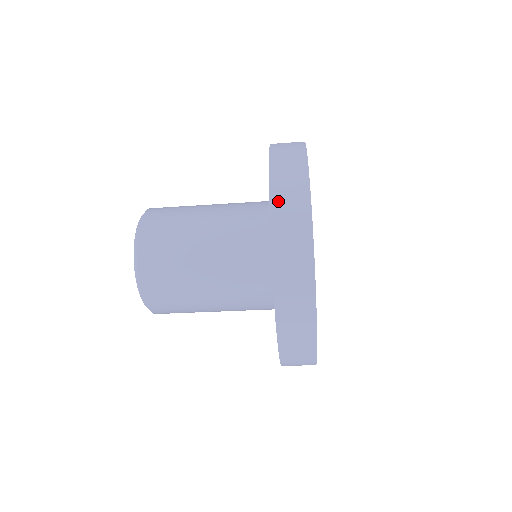
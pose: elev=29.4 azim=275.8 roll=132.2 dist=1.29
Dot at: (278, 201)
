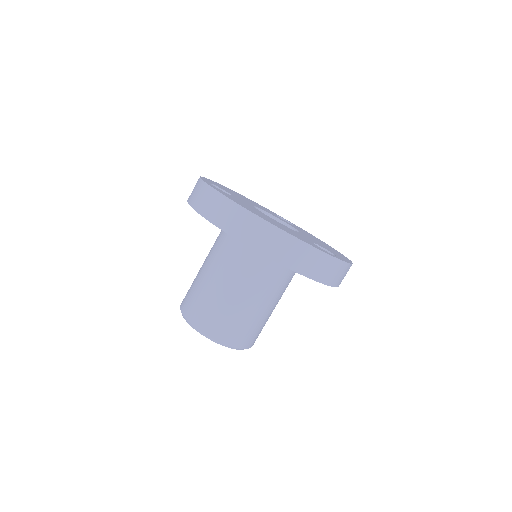
Dot at: occluded
